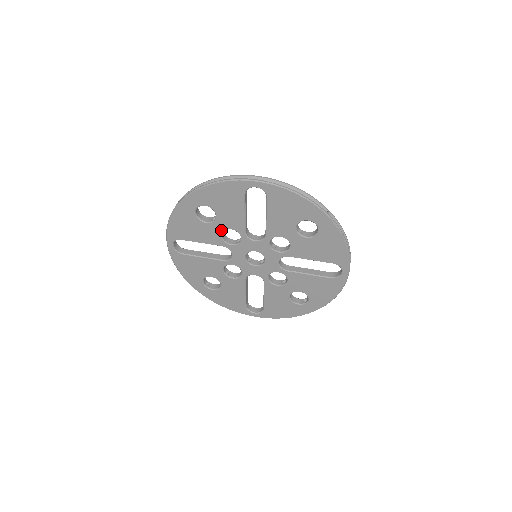
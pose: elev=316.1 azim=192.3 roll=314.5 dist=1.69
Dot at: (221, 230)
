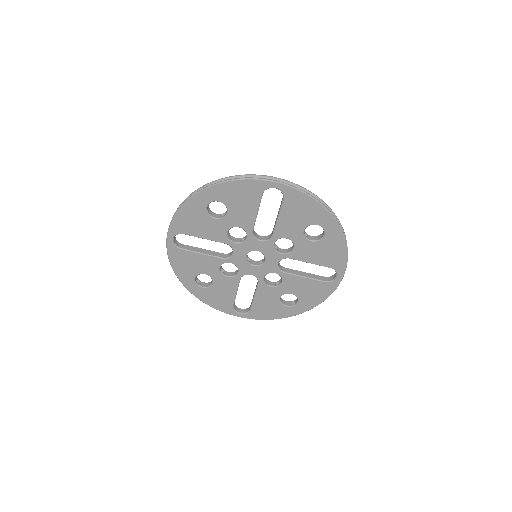
Dot at: (229, 227)
